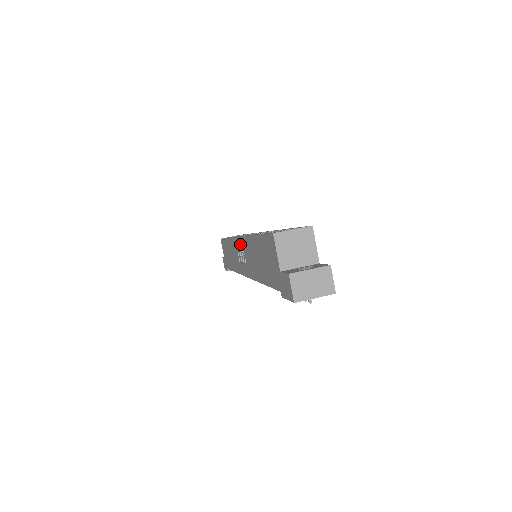
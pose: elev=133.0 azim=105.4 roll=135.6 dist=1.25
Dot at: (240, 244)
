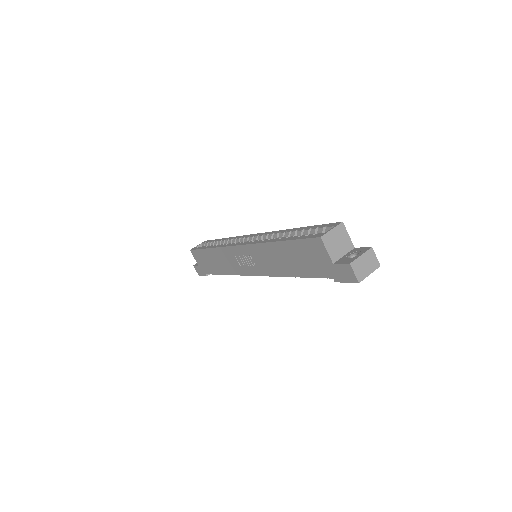
Dot at: (243, 251)
